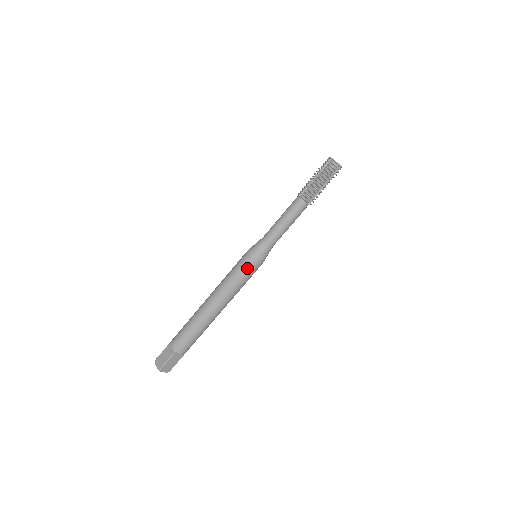
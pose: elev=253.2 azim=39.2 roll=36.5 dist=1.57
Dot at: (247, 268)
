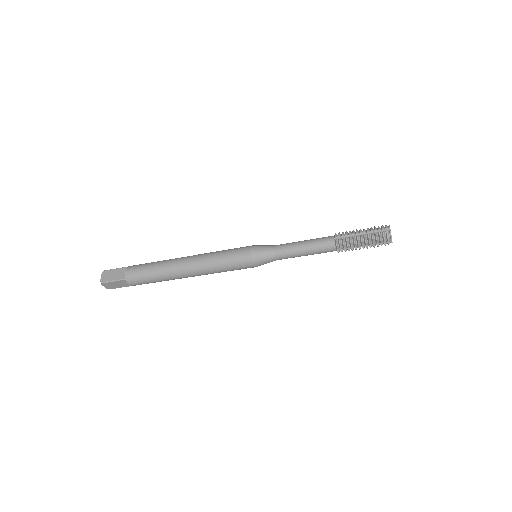
Dot at: (245, 268)
